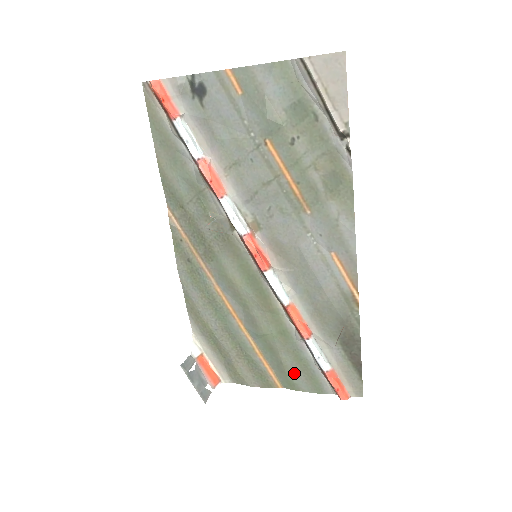
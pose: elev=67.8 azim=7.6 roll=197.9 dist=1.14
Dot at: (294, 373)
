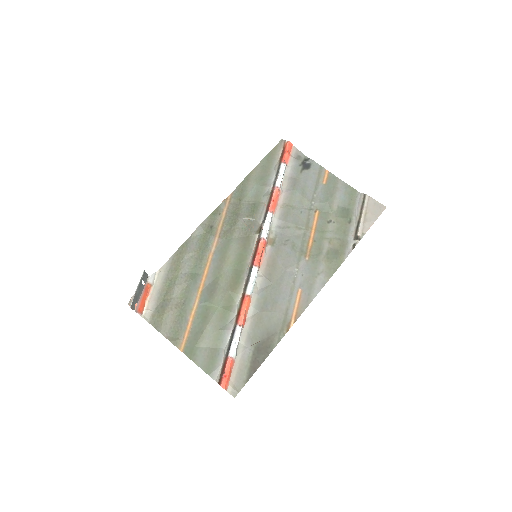
Dot at: (203, 346)
